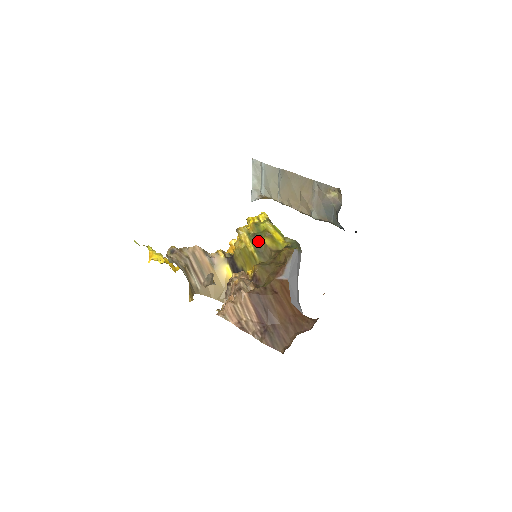
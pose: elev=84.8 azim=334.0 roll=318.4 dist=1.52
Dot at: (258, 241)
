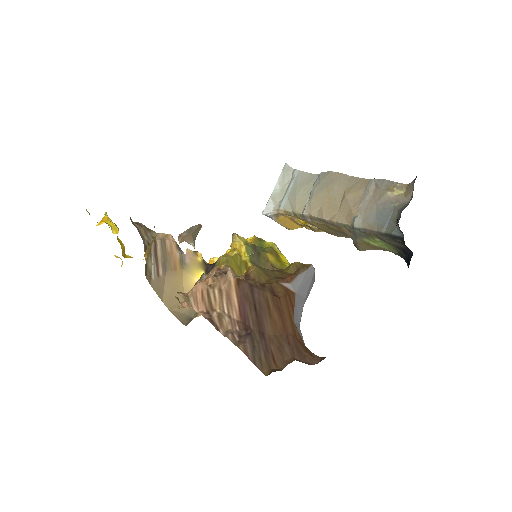
Dot at: (258, 253)
